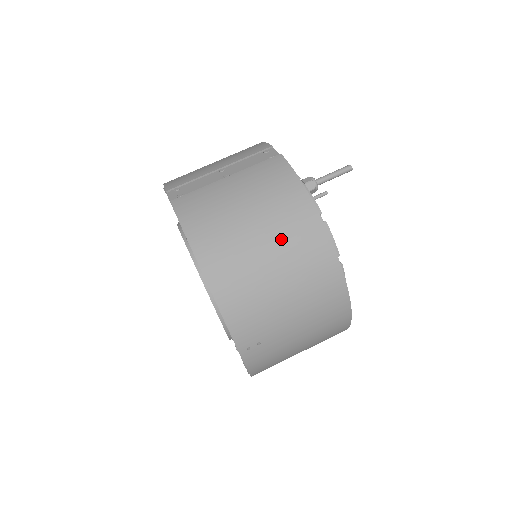
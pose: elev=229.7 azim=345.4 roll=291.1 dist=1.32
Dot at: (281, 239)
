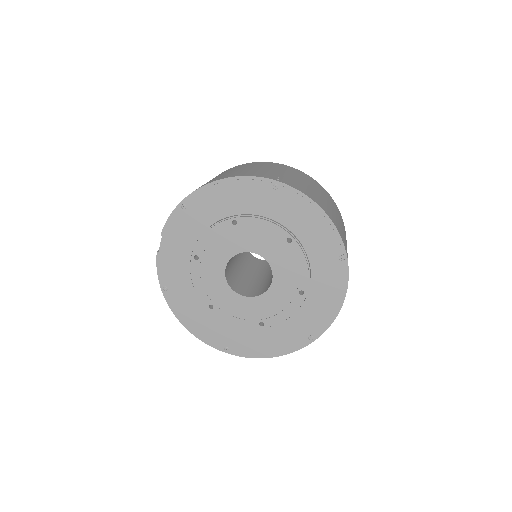
Dot at: occluded
